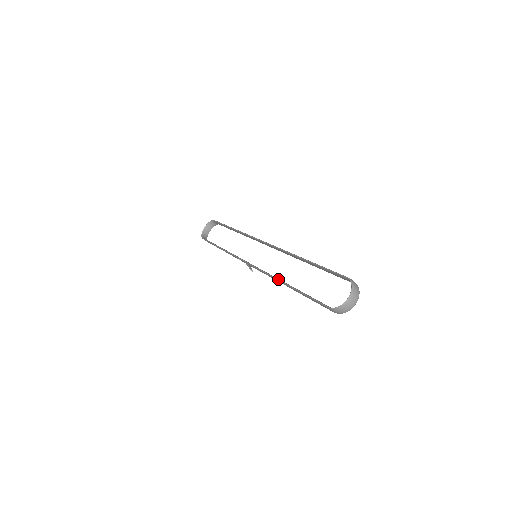
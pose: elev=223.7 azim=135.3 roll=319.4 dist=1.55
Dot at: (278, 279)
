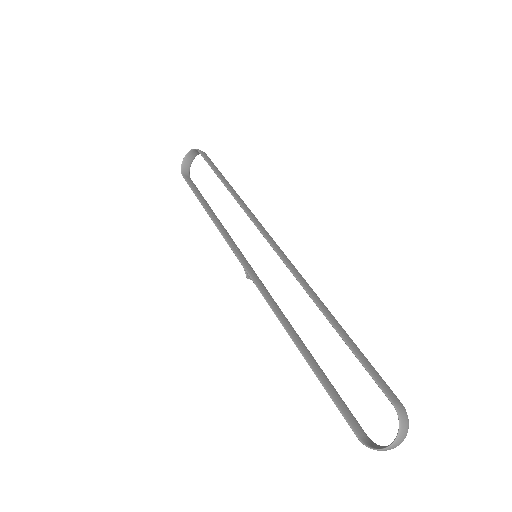
Dot at: (286, 330)
